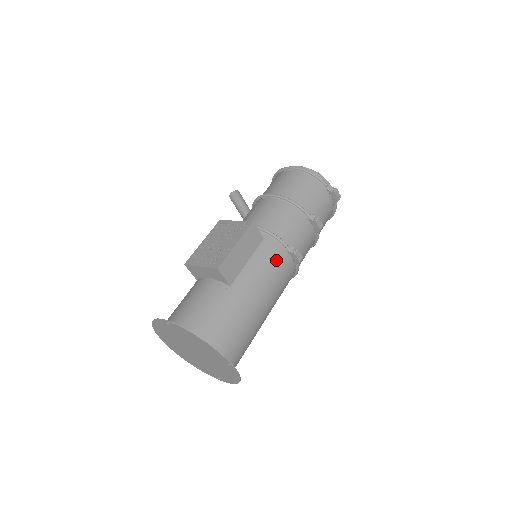
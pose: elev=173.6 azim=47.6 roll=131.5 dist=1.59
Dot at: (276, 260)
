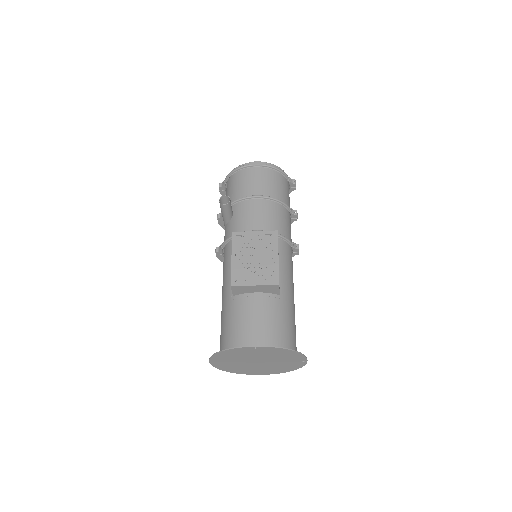
Dot at: (290, 259)
